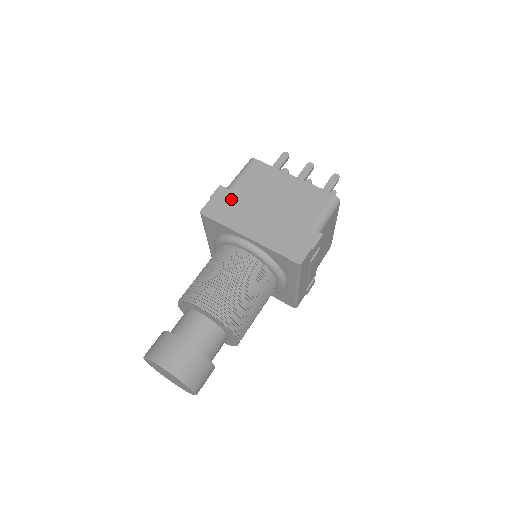
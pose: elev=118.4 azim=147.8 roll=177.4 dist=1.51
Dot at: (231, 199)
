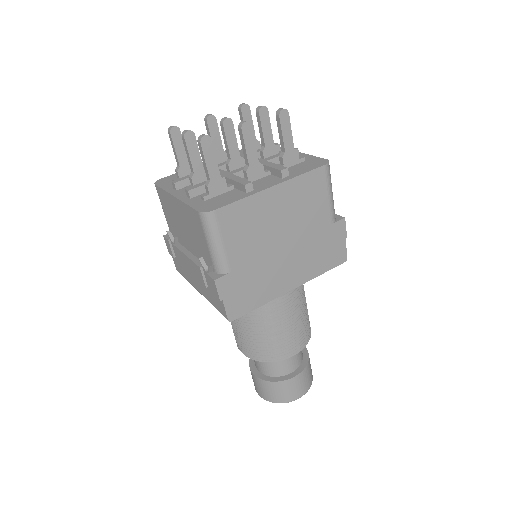
Dot at: (242, 279)
